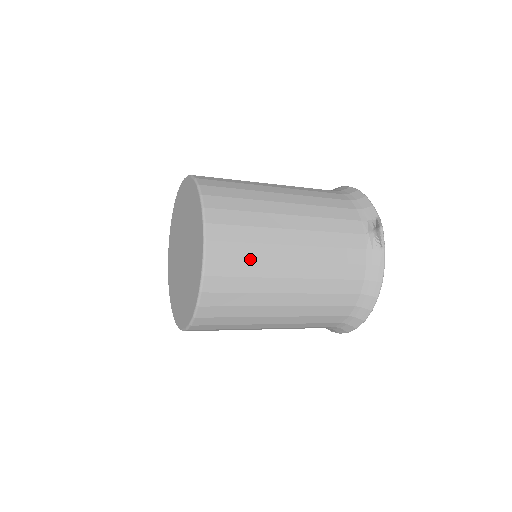
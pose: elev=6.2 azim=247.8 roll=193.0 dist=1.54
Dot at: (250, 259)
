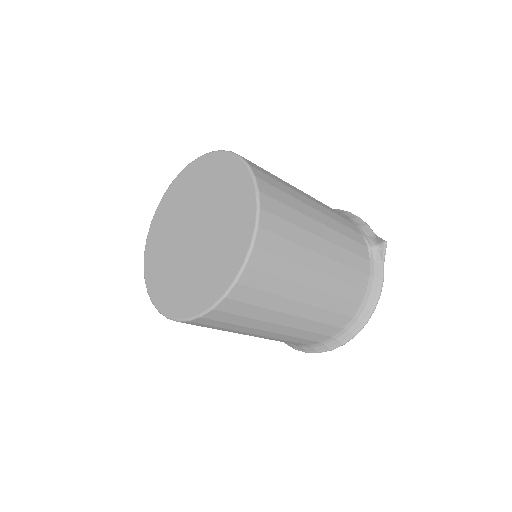
Dot at: (292, 241)
